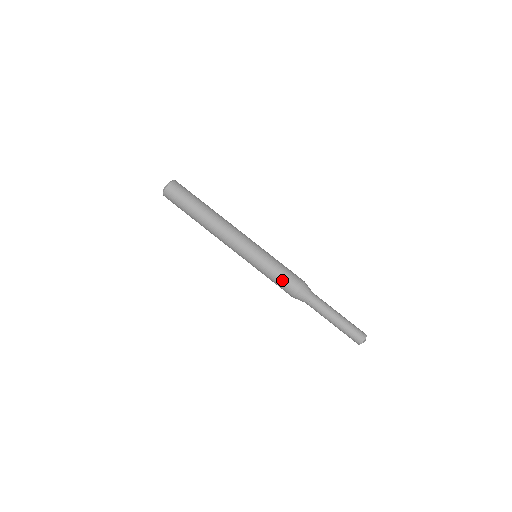
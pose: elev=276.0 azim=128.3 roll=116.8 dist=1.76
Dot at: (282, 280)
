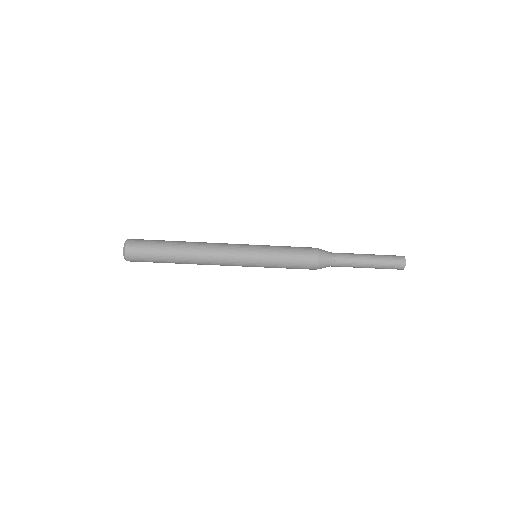
Dot at: (296, 267)
